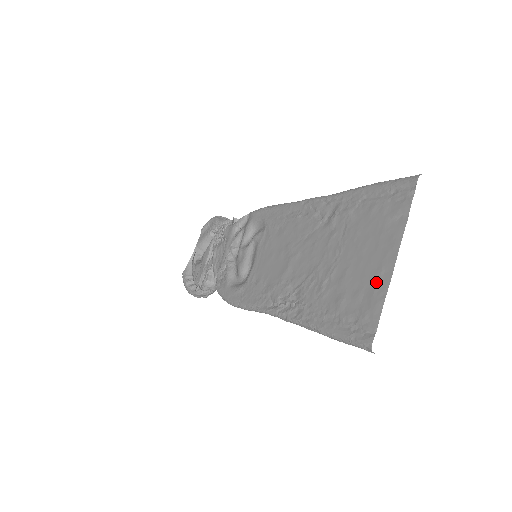
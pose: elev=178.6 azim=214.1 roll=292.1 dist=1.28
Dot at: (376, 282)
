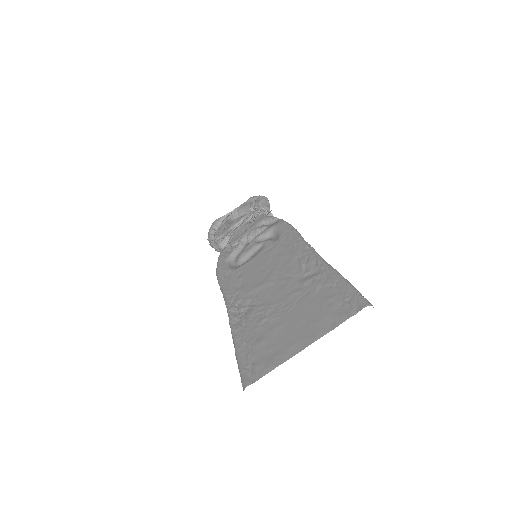
Dot at: (284, 351)
